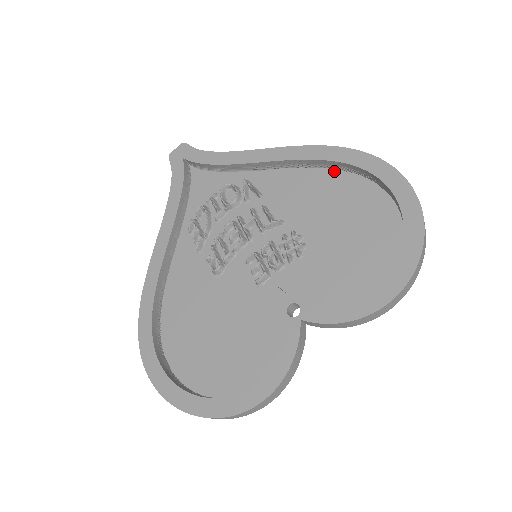
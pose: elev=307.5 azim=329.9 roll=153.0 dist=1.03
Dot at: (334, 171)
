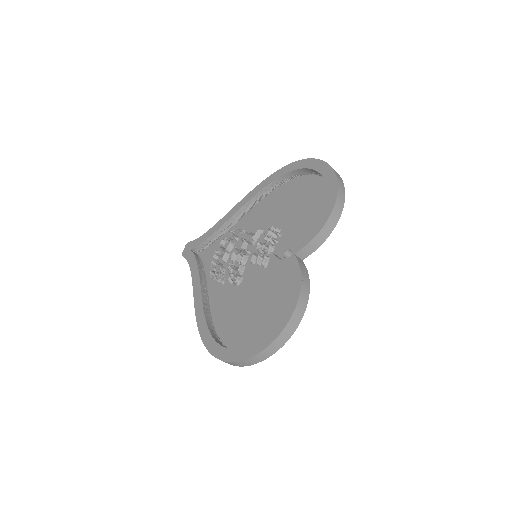
Dot at: (276, 189)
